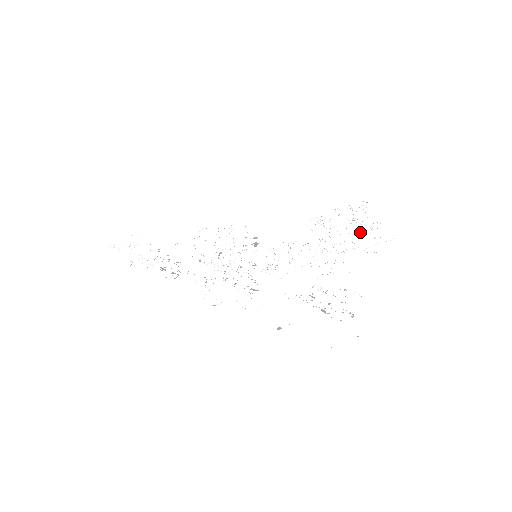
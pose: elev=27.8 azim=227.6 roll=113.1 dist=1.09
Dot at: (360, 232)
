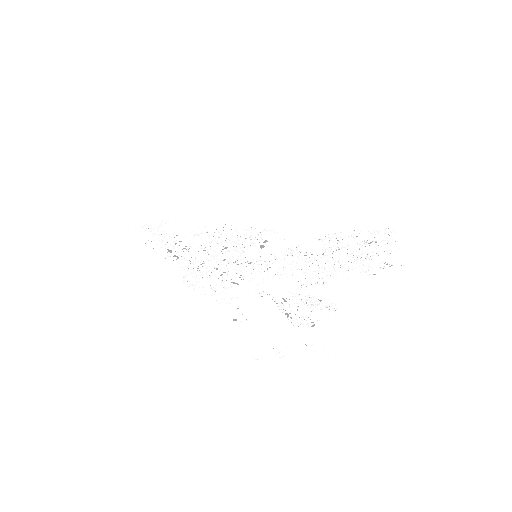
Dot at: occluded
